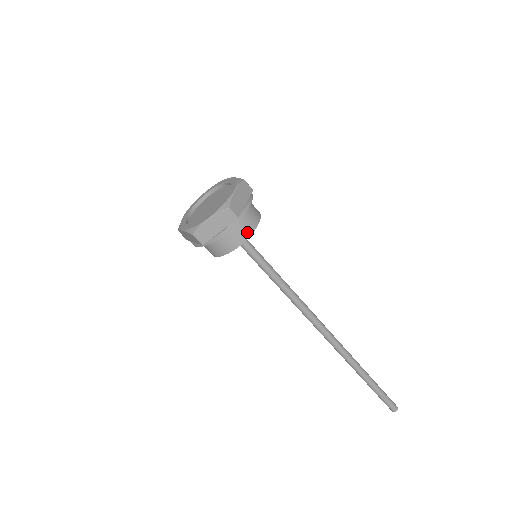
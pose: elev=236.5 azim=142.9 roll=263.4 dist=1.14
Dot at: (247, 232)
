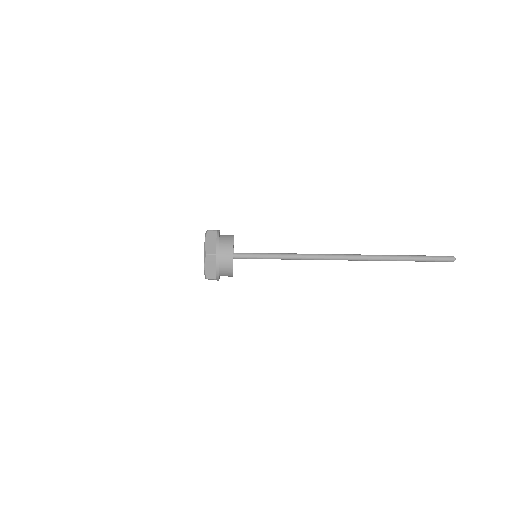
Dot at: (230, 254)
